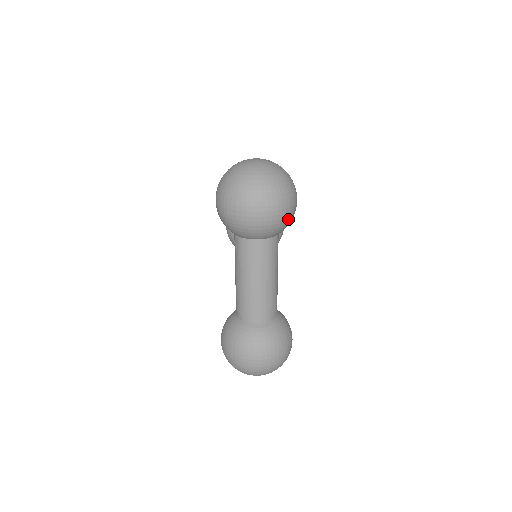
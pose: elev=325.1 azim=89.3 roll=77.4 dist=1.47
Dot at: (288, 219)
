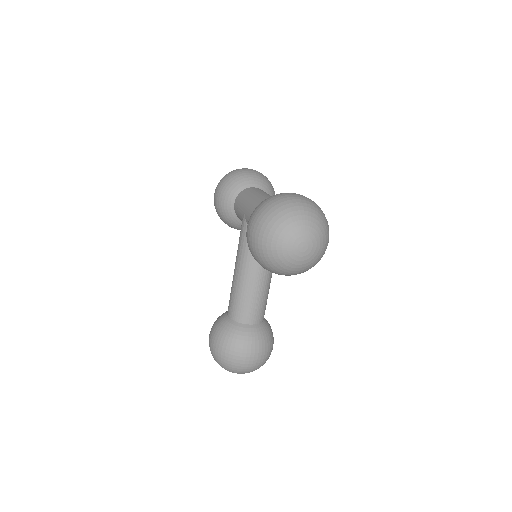
Dot at: (272, 187)
